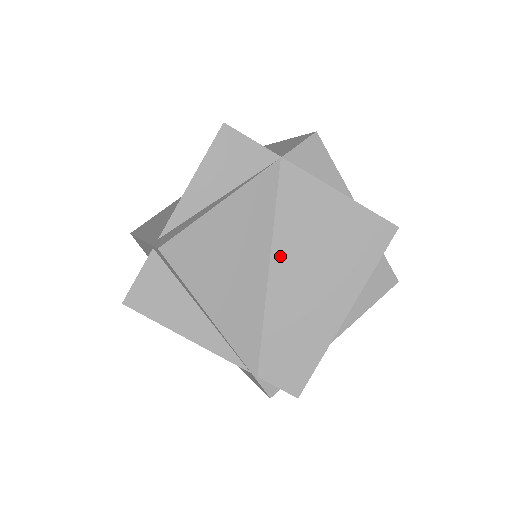
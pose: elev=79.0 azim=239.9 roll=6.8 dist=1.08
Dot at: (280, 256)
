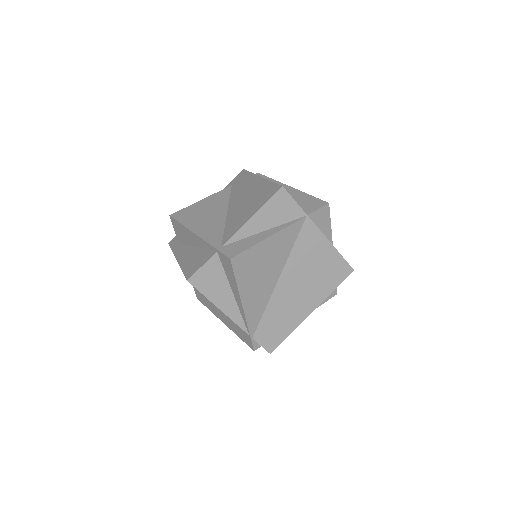
Dot at: (287, 272)
